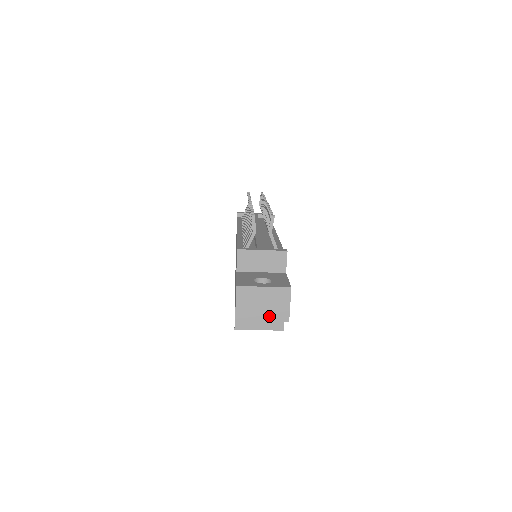
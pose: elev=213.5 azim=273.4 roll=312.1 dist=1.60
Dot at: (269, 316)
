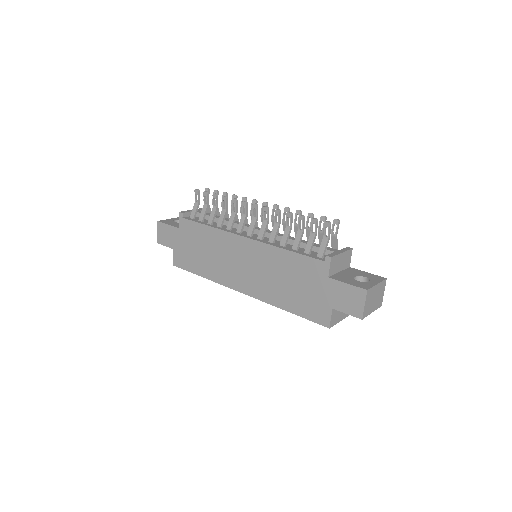
Dot at: (375, 306)
